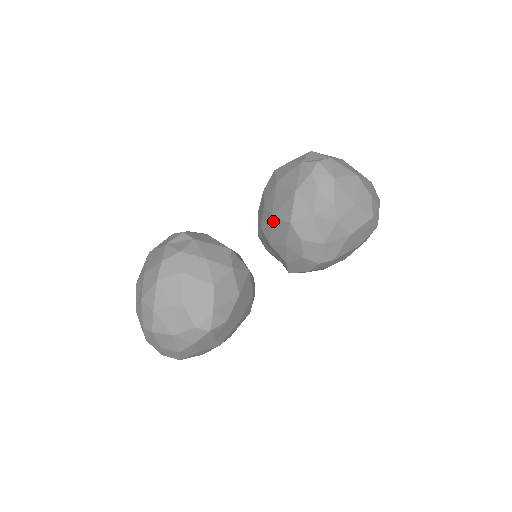
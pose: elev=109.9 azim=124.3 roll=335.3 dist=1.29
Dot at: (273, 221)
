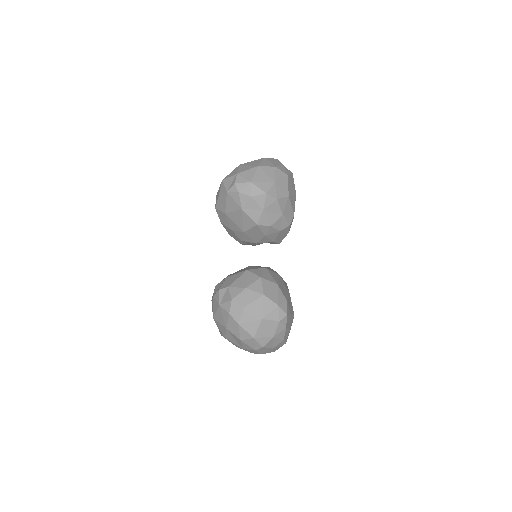
Dot at: (246, 233)
